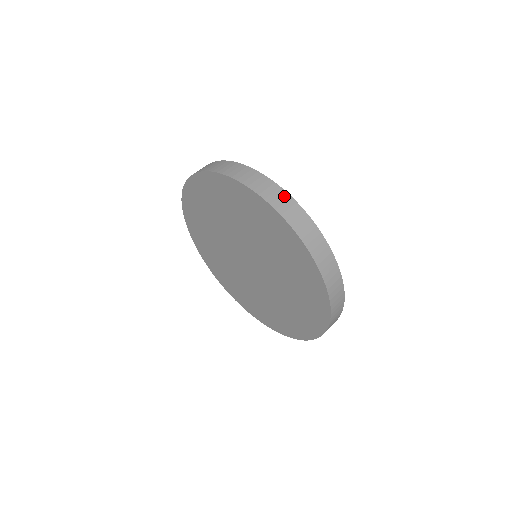
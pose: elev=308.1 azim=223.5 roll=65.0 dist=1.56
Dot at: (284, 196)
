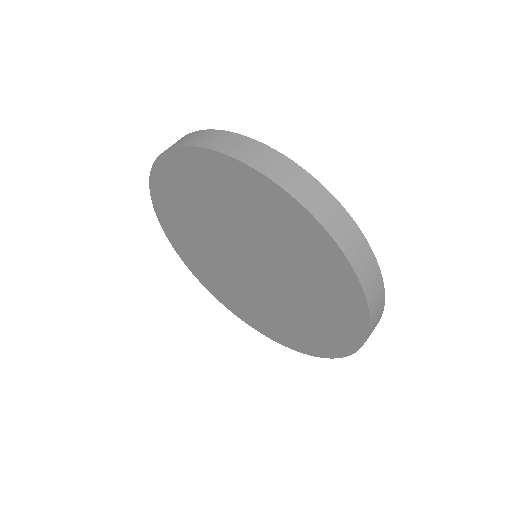
Dot at: (377, 278)
